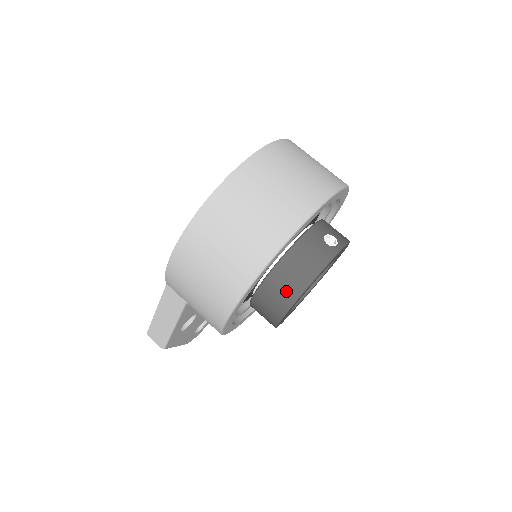
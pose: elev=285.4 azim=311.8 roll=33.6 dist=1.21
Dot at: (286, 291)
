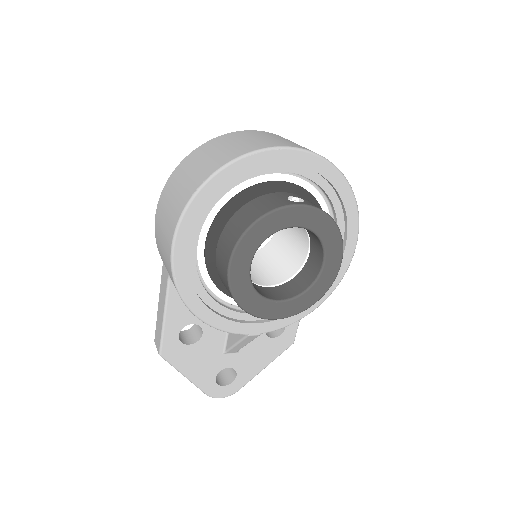
Dot at: (233, 236)
